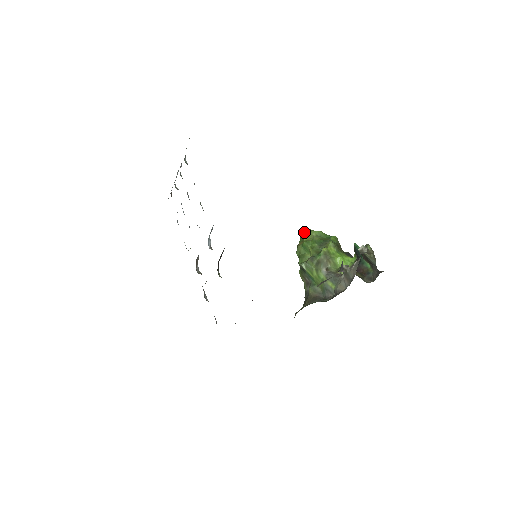
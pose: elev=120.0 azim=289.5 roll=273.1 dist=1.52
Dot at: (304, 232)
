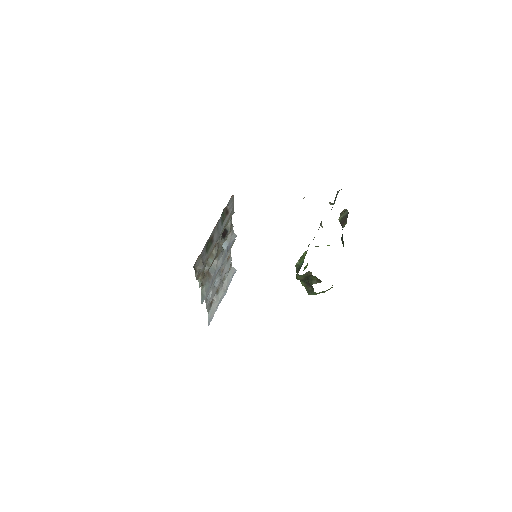
Dot at: occluded
